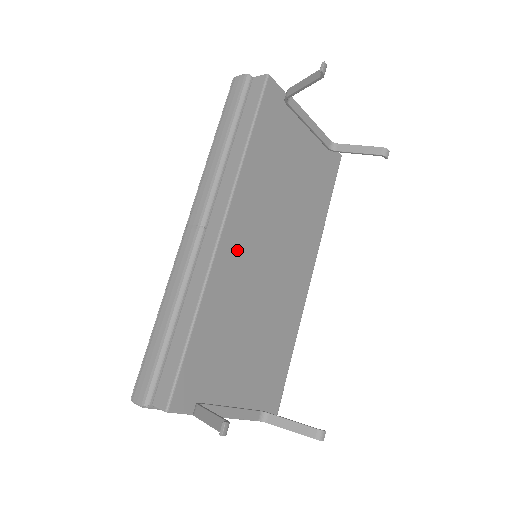
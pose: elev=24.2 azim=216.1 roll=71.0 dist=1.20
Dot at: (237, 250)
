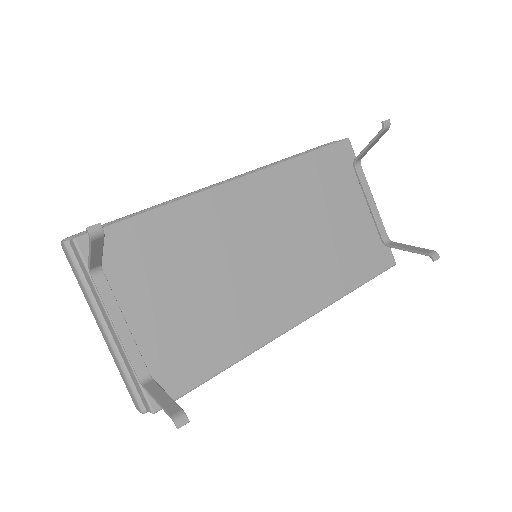
Dot at: (237, 208)
